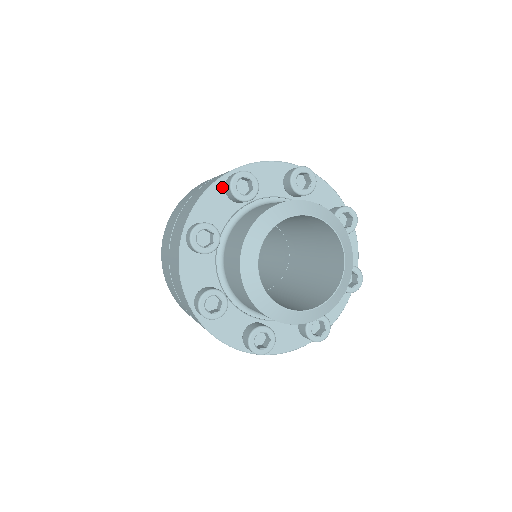
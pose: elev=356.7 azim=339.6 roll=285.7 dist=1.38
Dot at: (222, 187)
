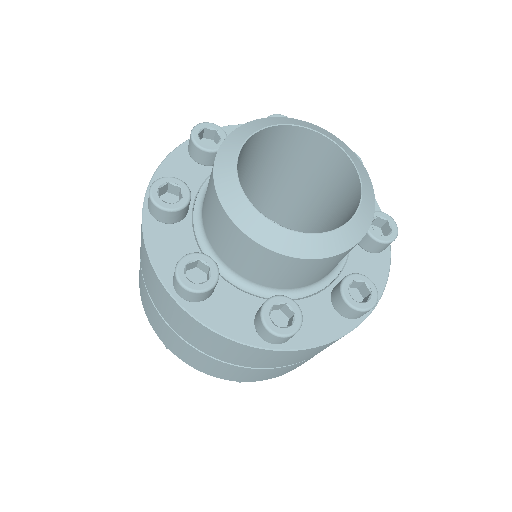
Dot at: (185, 153)
